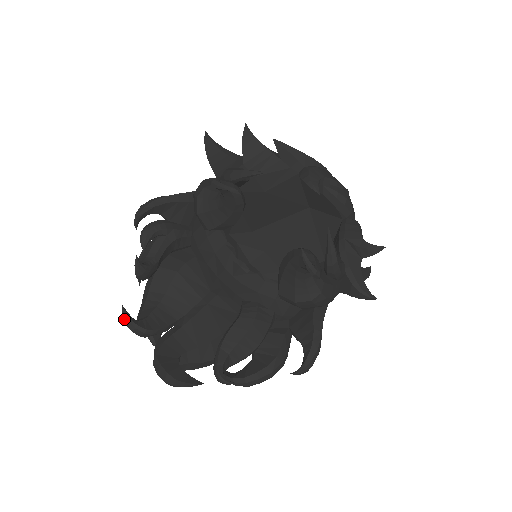
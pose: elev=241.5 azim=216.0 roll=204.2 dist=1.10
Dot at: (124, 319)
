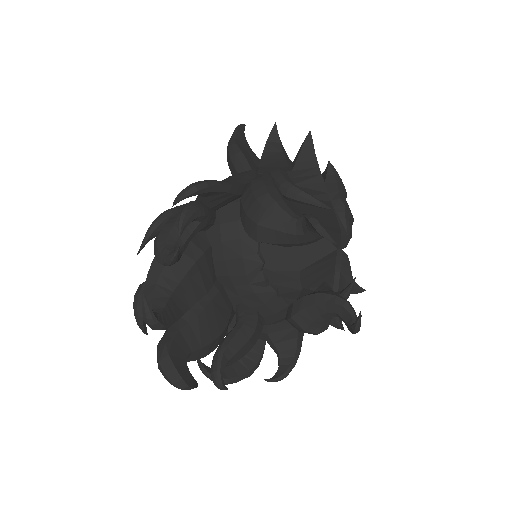
Dot at: (145, 311)
